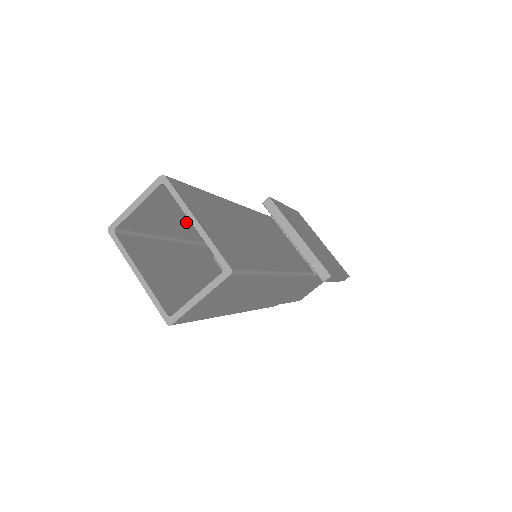
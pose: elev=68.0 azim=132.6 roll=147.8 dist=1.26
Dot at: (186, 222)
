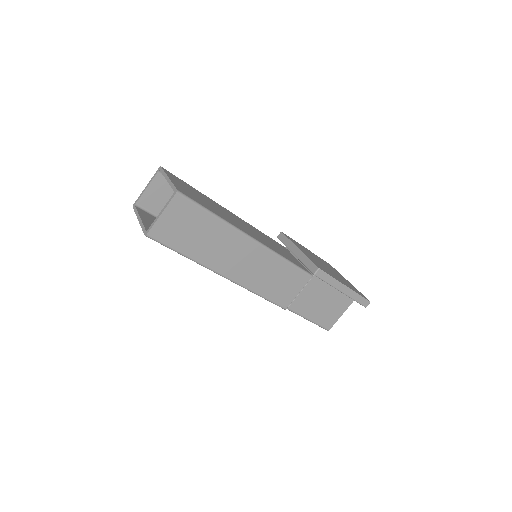
Dot at: occluded
